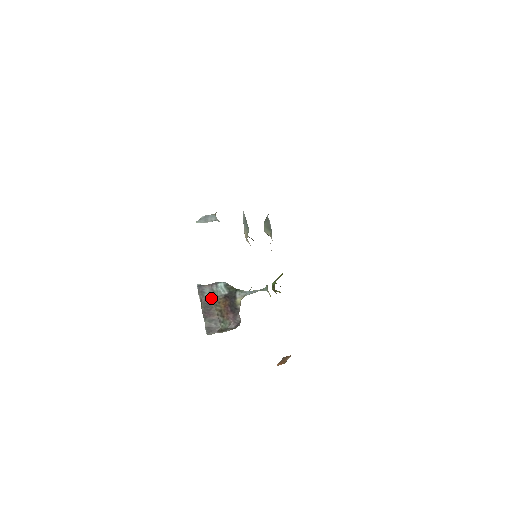
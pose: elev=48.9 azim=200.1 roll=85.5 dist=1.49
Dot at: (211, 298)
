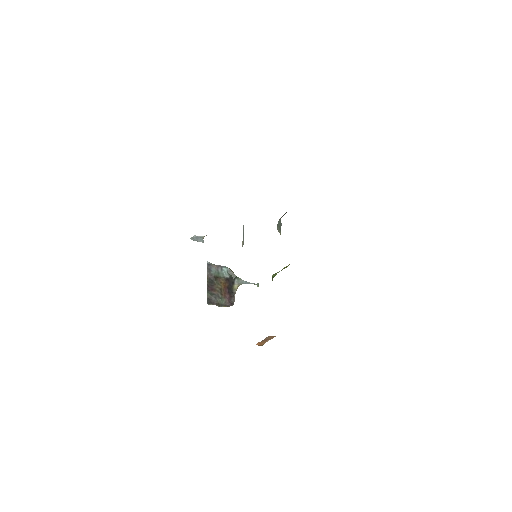
Dot at: (216, 277)
